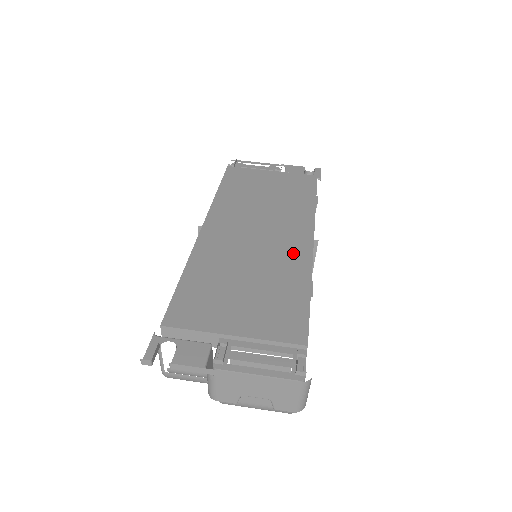
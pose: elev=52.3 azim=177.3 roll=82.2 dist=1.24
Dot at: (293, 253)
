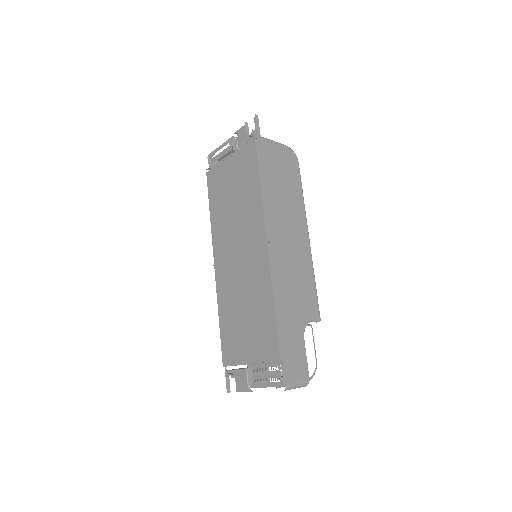
Dot at: (259, 268)
